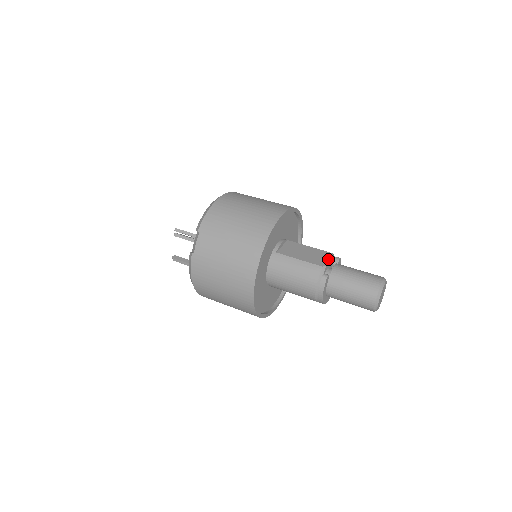
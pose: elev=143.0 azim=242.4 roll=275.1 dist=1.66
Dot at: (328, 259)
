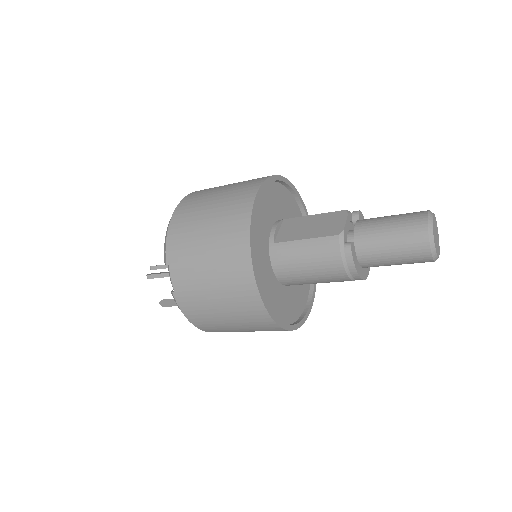
Dot at: (342, 221)
